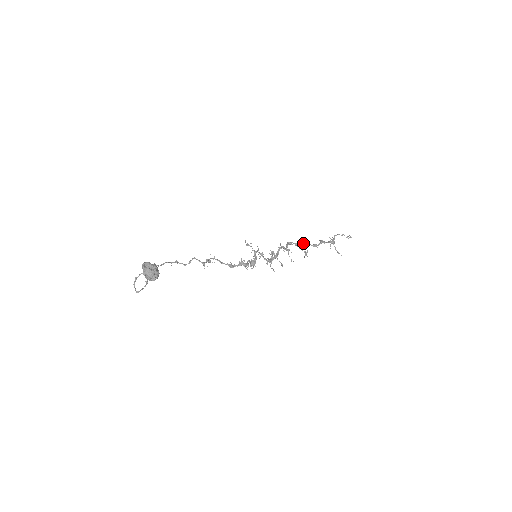
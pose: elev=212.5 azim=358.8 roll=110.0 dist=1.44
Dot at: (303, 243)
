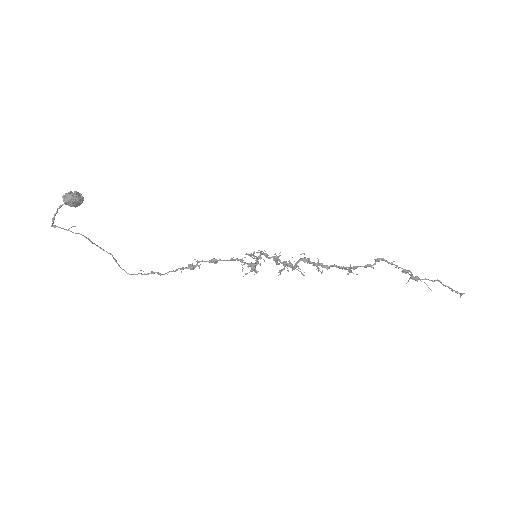
Dot at: (349, 267)
